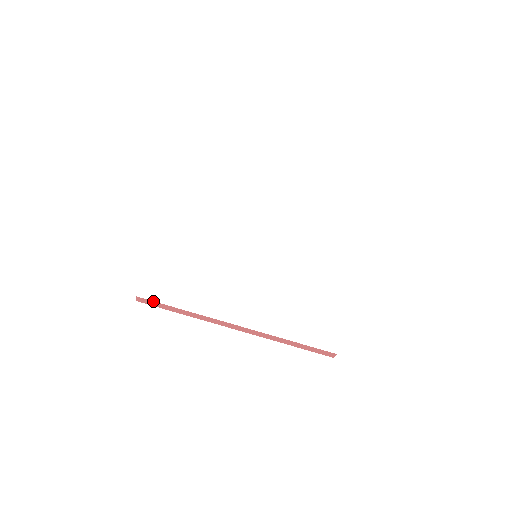
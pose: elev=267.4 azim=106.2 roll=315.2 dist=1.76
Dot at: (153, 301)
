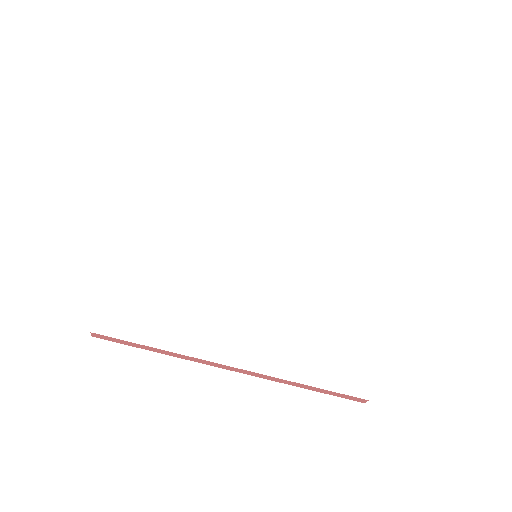
Dot at: (113, 338)
